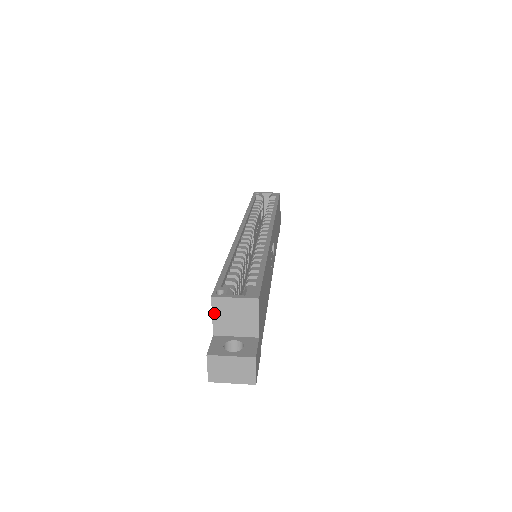
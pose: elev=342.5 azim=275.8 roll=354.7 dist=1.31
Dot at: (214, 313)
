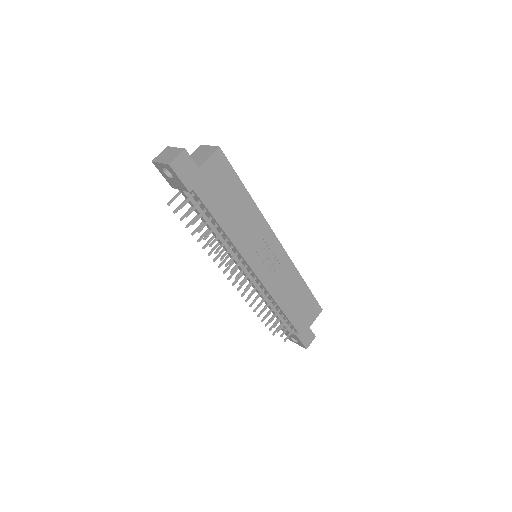
Dot at: (193, 153)
